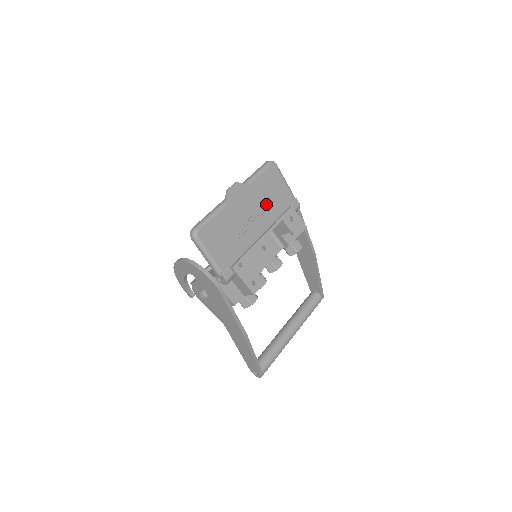
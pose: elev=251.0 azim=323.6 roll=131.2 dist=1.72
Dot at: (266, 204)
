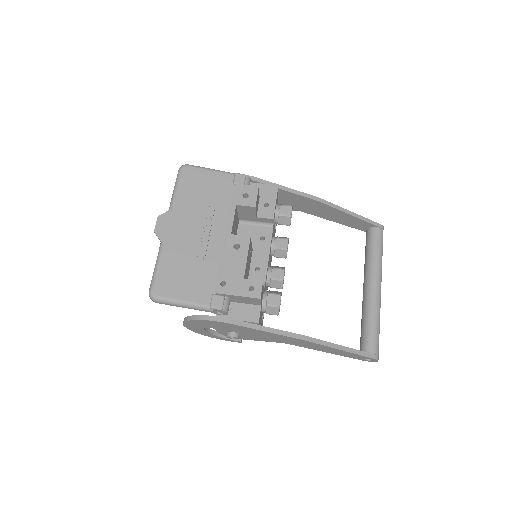
Dot at: (207, 207)
